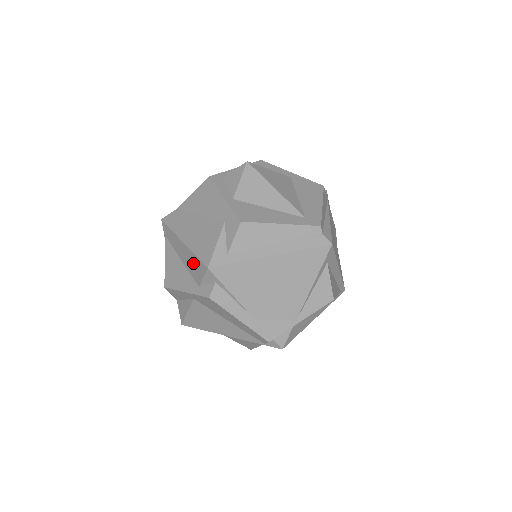
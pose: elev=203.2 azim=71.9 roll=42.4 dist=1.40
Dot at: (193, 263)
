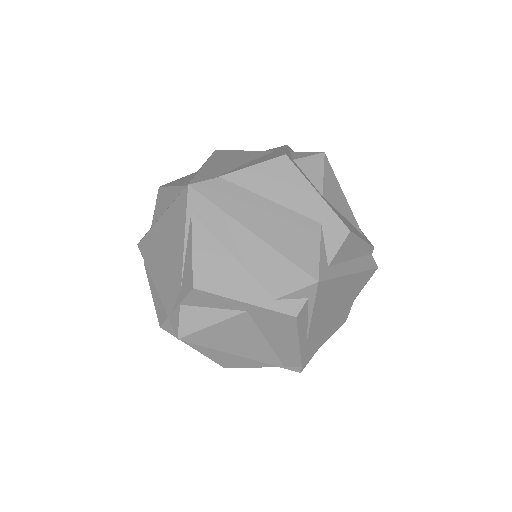
Dot at: (274, 267)
